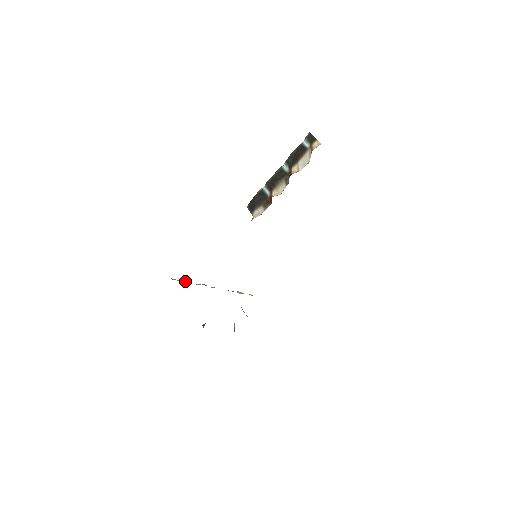
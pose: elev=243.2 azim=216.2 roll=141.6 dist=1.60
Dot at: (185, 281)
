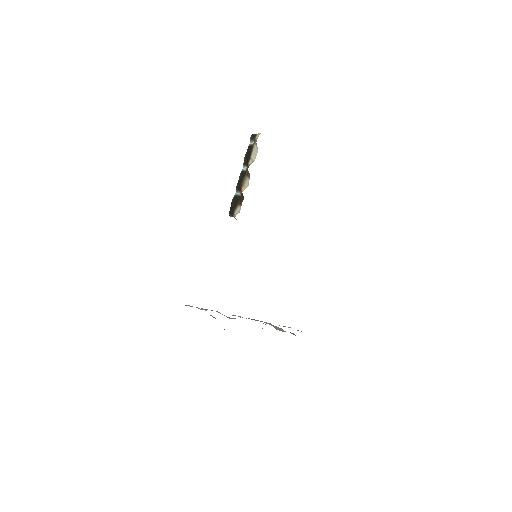
Dot at: occluded
